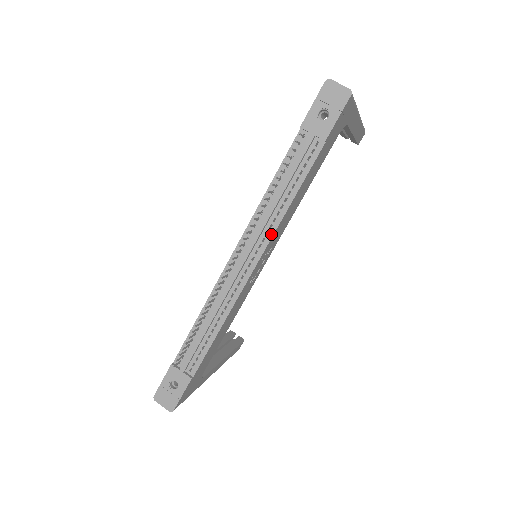
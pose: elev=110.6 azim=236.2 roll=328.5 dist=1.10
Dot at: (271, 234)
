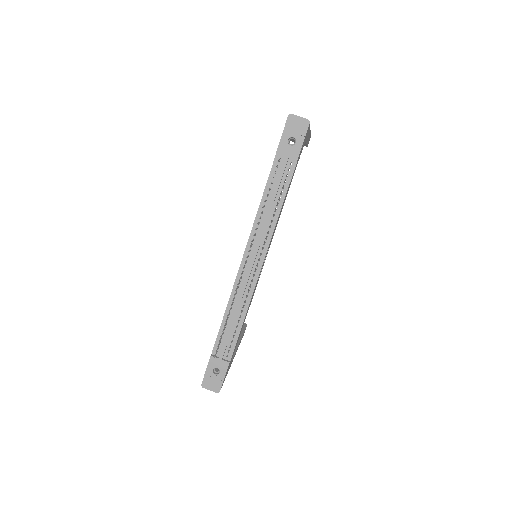
Dot at: (270, 238)
